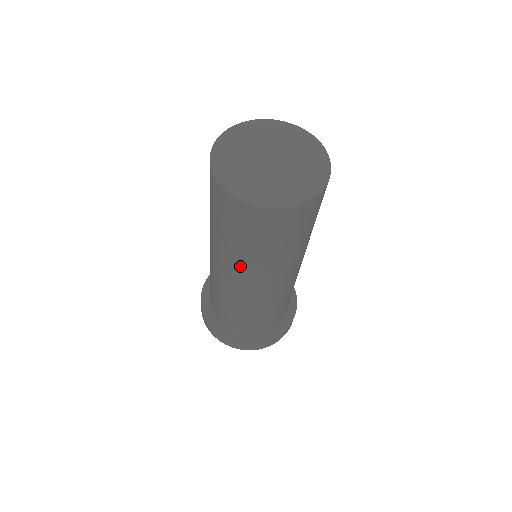
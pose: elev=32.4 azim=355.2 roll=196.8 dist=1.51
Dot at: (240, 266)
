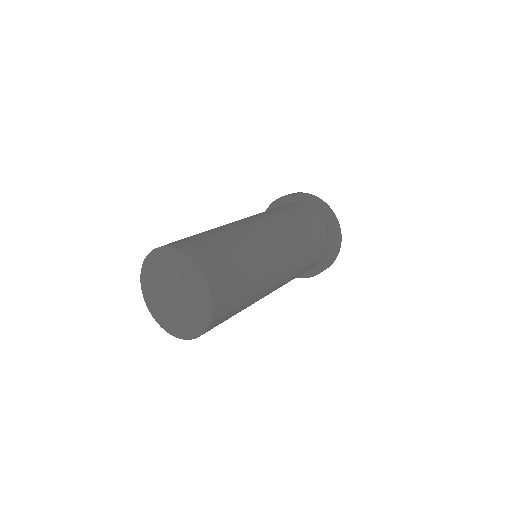
Dot at: occluded
